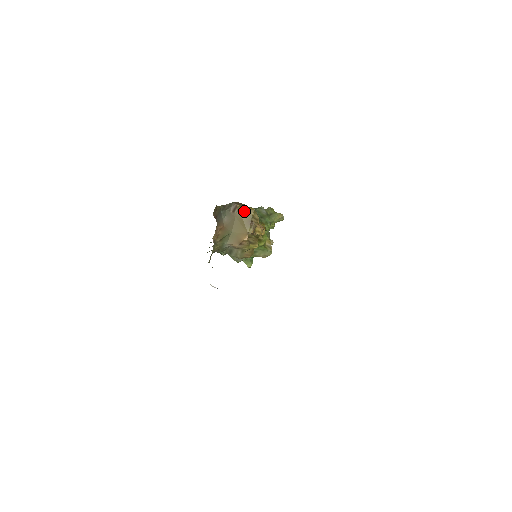
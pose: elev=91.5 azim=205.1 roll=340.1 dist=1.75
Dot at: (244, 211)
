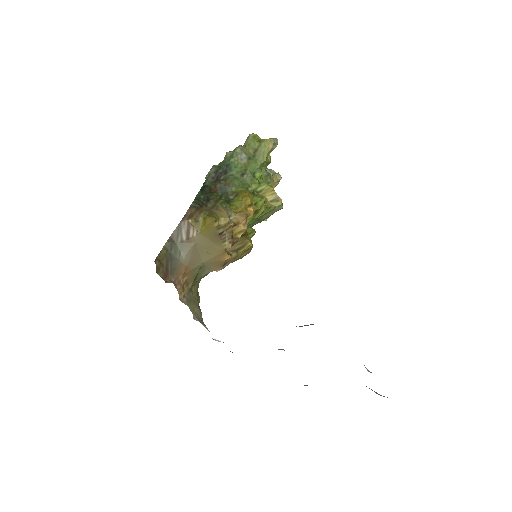
Dot at: (202, 228)
